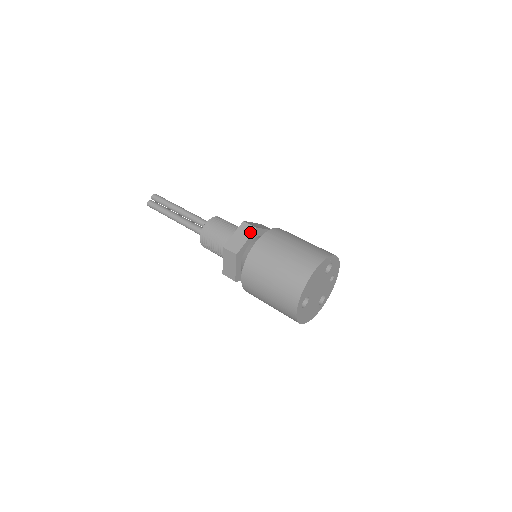
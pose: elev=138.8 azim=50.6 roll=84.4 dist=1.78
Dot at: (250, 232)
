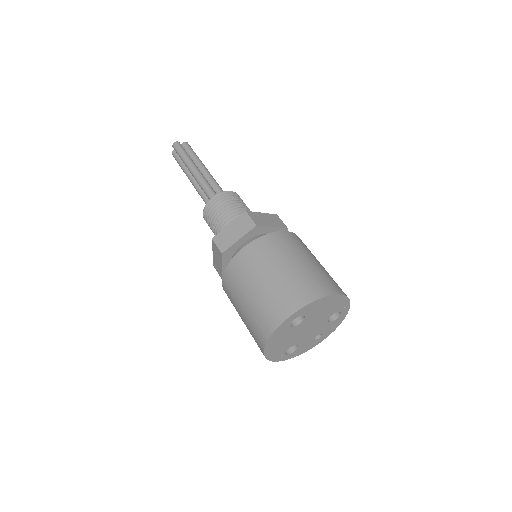
Dot at: (280, 225)
